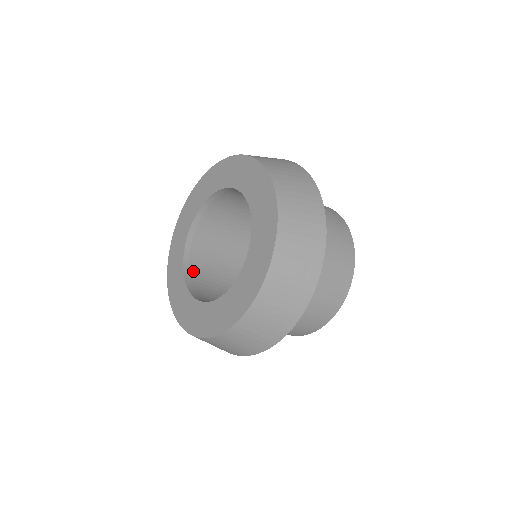
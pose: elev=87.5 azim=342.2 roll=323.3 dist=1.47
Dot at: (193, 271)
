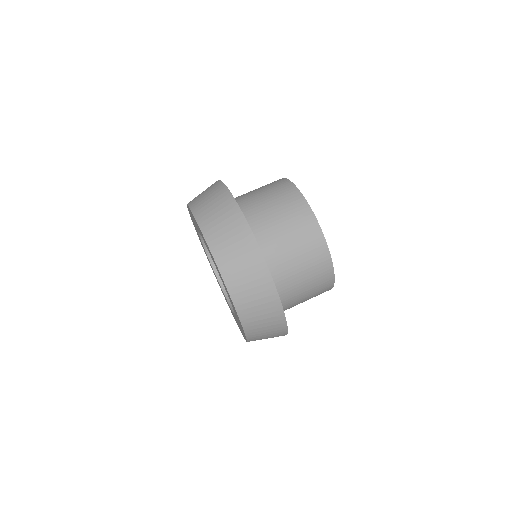
Dot at: occluded
